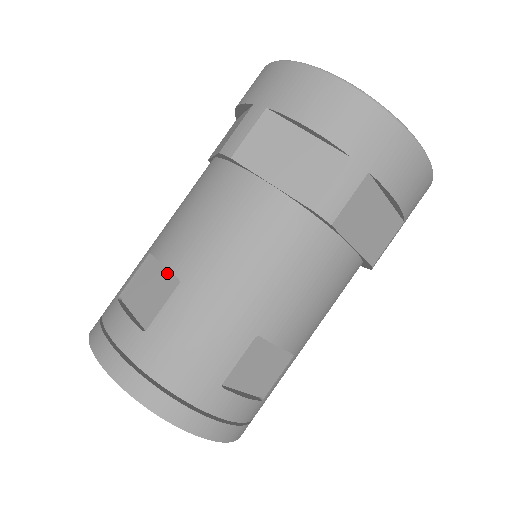
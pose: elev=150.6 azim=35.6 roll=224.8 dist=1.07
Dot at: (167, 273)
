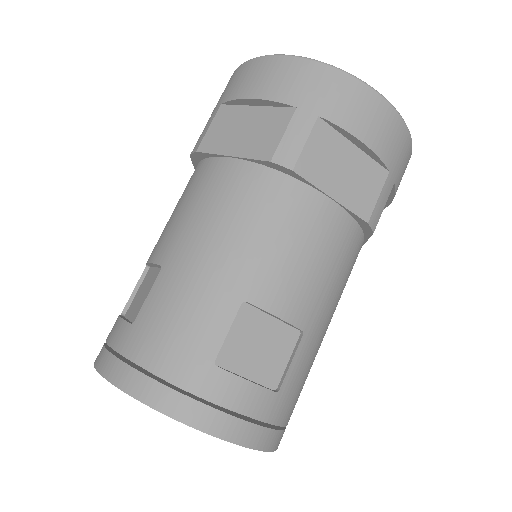
Dot at: (156, 272)
